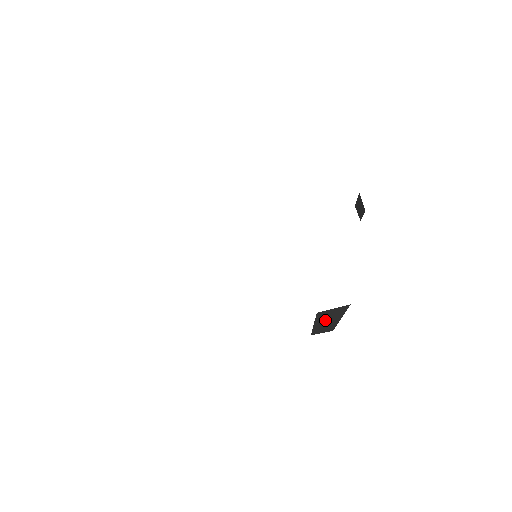
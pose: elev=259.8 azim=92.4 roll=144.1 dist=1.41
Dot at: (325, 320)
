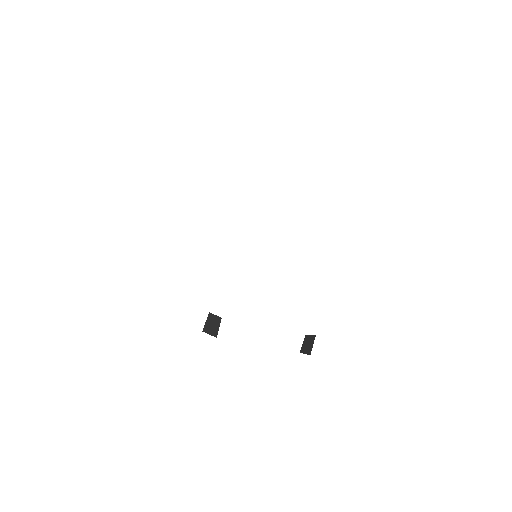
Dot at: occluded
